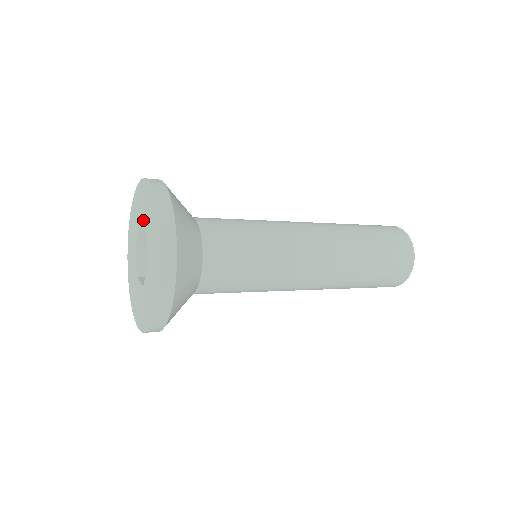
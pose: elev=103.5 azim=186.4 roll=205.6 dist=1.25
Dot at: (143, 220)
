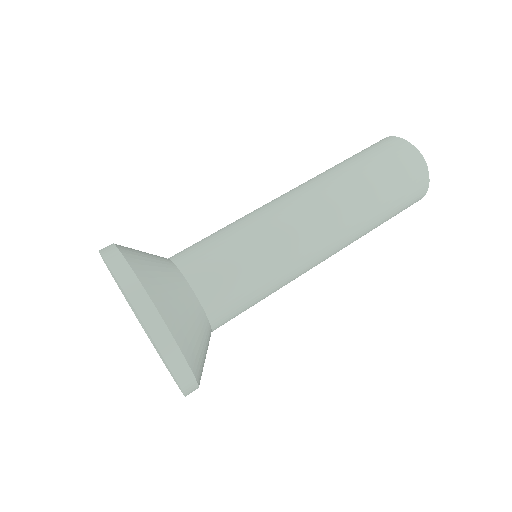
Dot at: occluded
